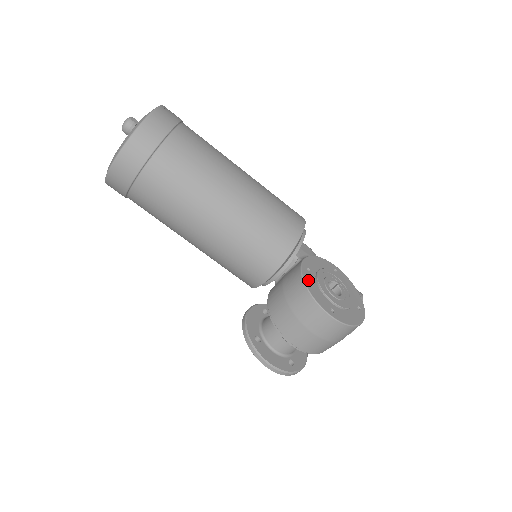
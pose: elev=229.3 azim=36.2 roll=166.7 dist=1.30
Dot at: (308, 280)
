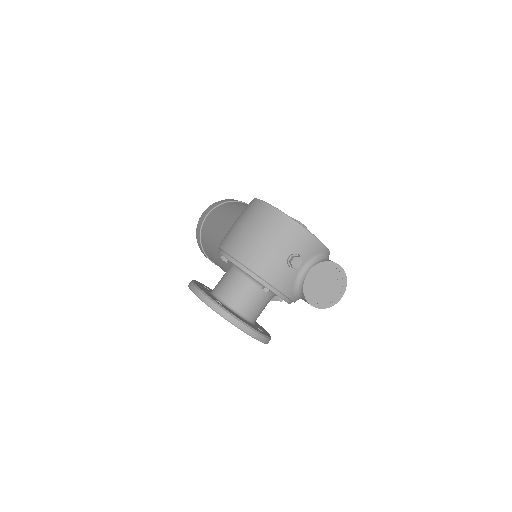
Dot at: occluded
